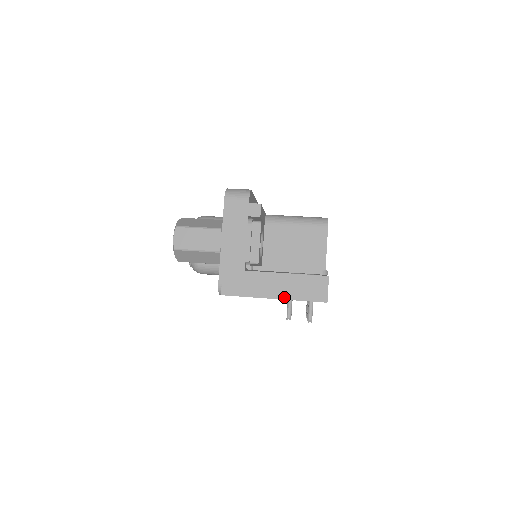
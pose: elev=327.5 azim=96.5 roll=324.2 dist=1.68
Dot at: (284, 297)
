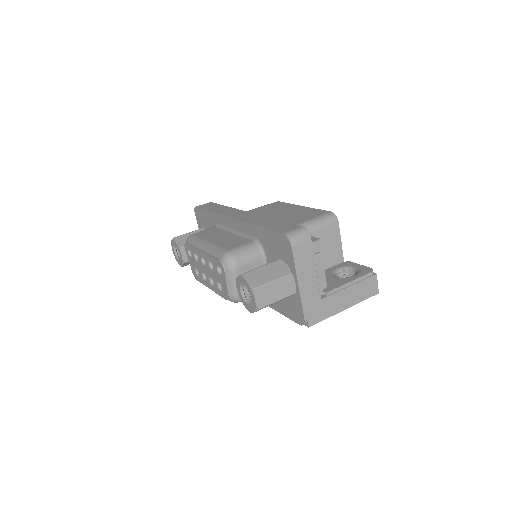
Dot at: (352, 305)
